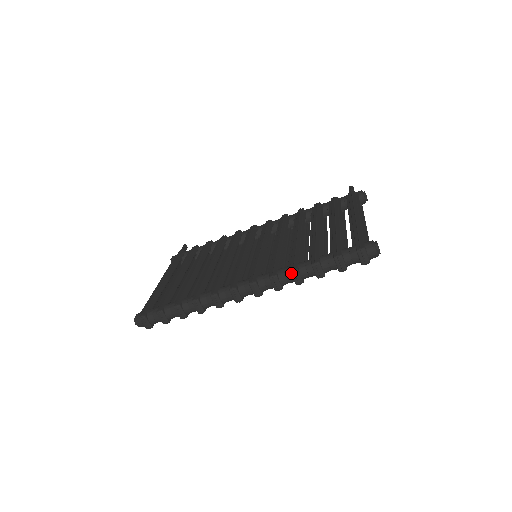
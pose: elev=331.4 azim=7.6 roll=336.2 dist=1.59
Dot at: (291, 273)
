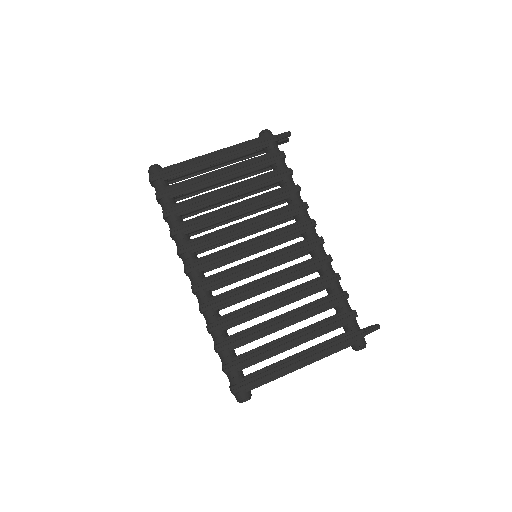
Dot at: (207, 326)
